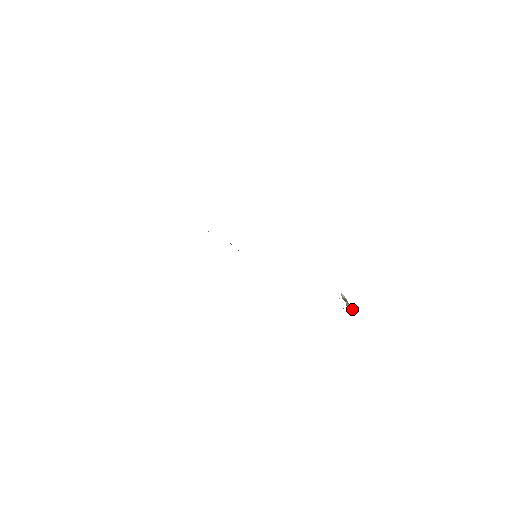
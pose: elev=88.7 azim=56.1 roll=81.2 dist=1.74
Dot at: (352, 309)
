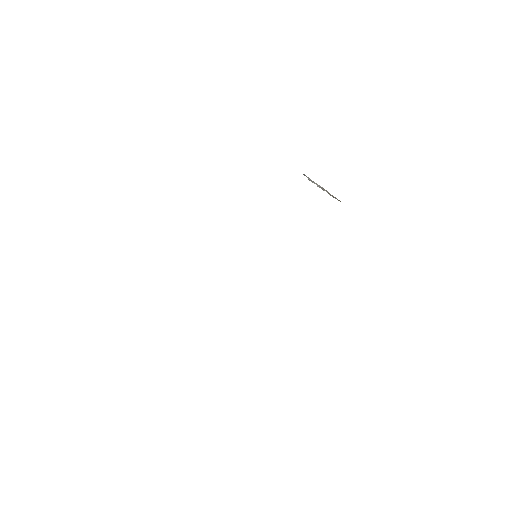
Dot at: occluded
